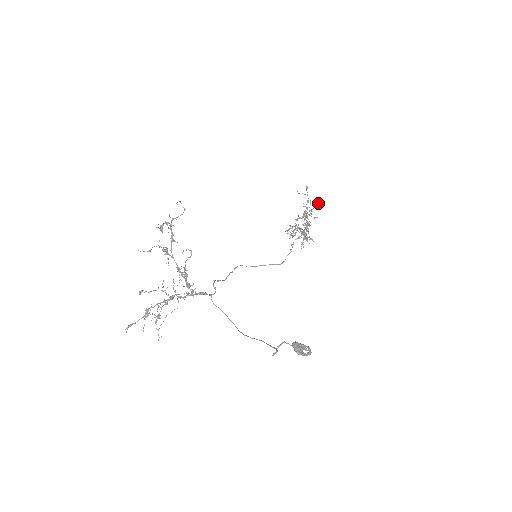
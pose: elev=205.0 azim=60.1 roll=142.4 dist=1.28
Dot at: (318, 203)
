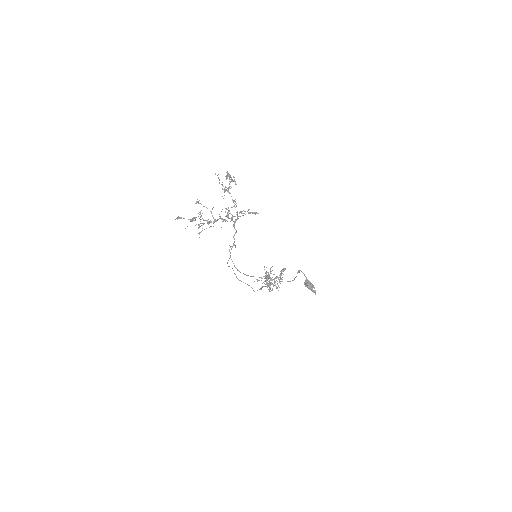
Dot at: occluded
